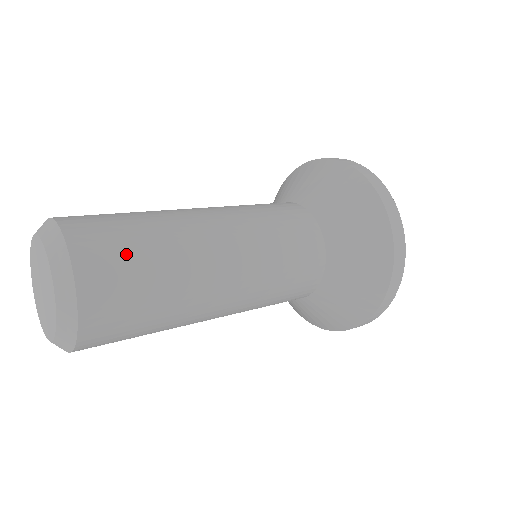
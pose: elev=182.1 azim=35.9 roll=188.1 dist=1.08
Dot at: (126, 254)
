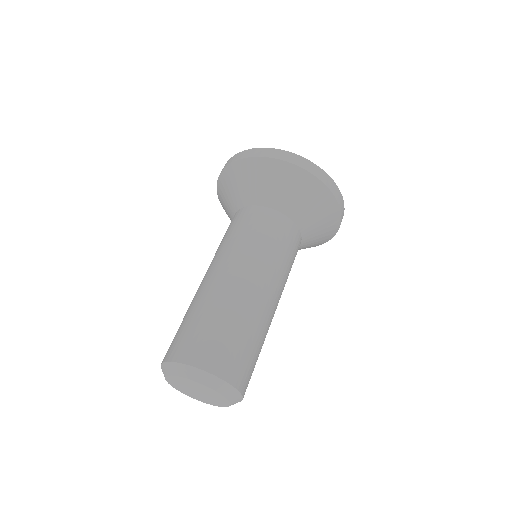
Dot at: (216, 338)
